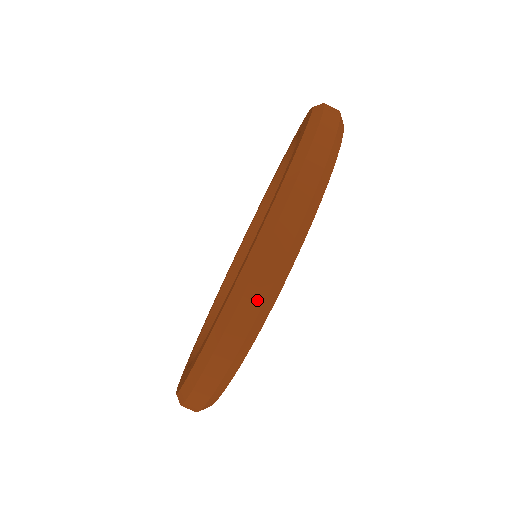
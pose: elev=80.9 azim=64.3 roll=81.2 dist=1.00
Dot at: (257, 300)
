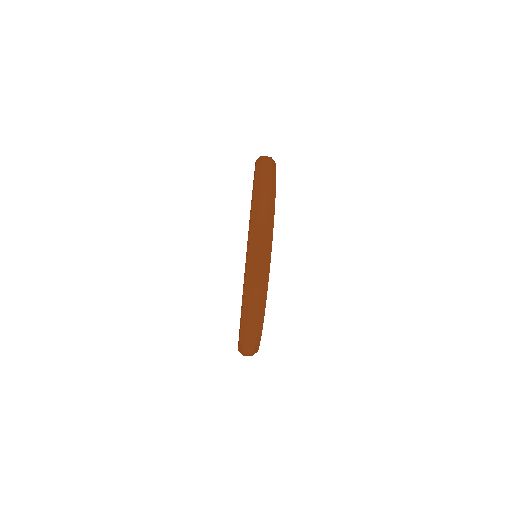
Dot at: (253, 337)
